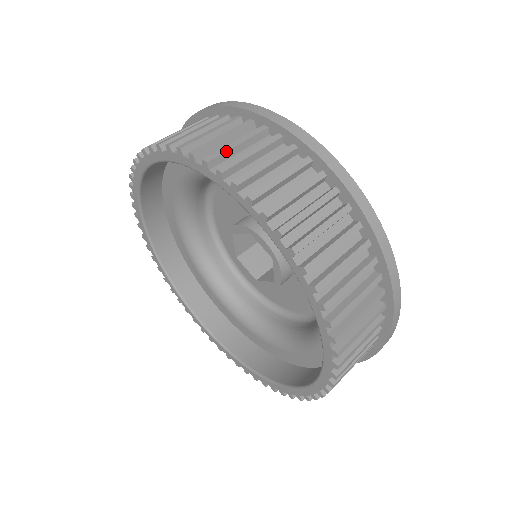
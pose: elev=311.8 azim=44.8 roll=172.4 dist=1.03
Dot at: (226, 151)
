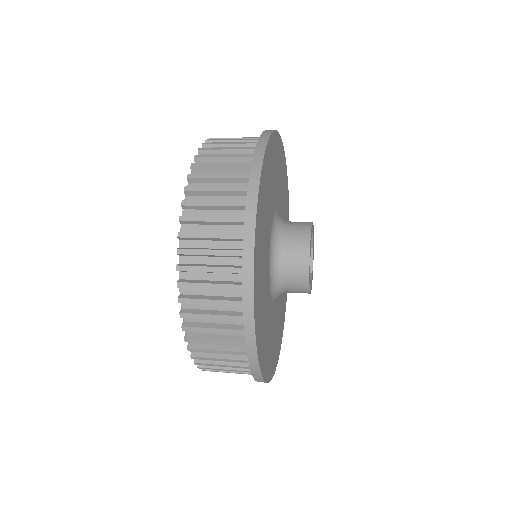
Dot at: occluded
